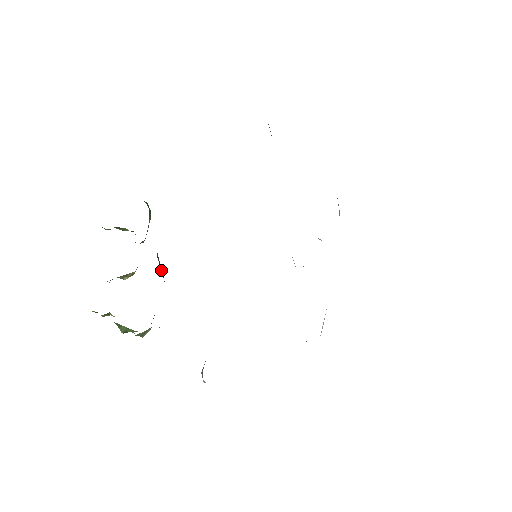
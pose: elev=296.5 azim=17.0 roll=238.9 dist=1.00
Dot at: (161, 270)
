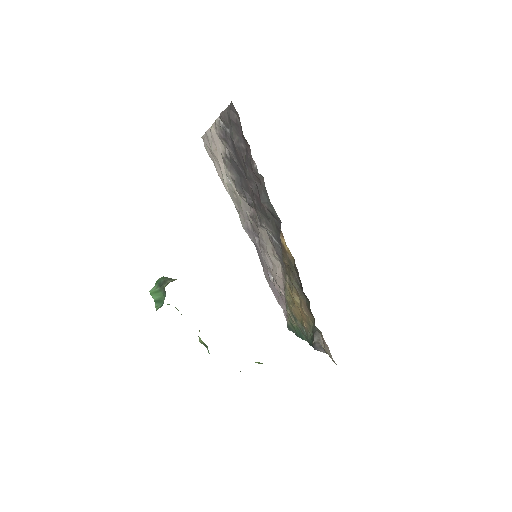
Dot at: occluded
